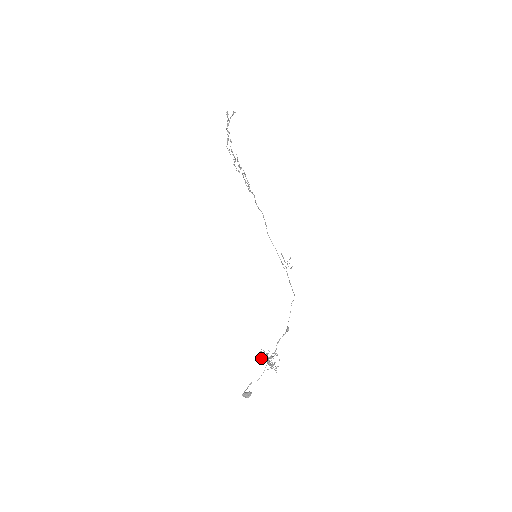
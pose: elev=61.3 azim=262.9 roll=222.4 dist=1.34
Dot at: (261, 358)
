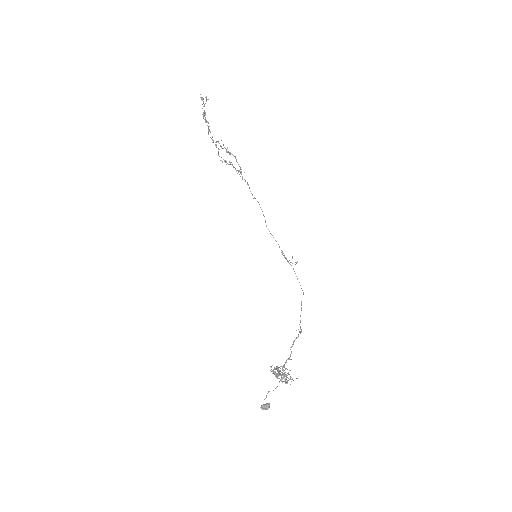
Dot at: occluded
